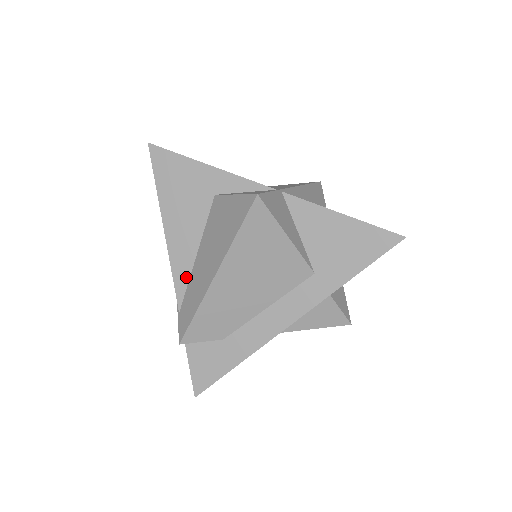
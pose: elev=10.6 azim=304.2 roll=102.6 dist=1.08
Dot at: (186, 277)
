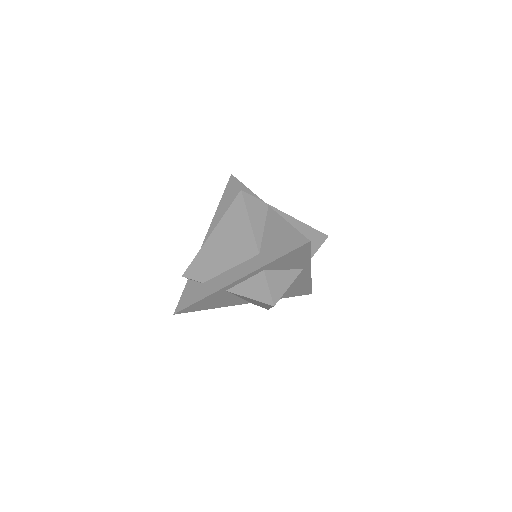
Dot at: occluded
